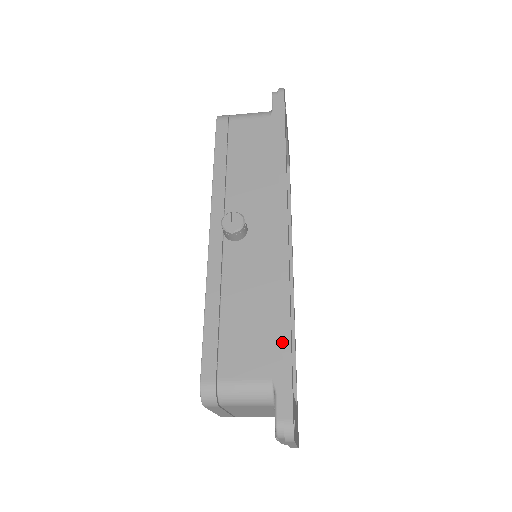
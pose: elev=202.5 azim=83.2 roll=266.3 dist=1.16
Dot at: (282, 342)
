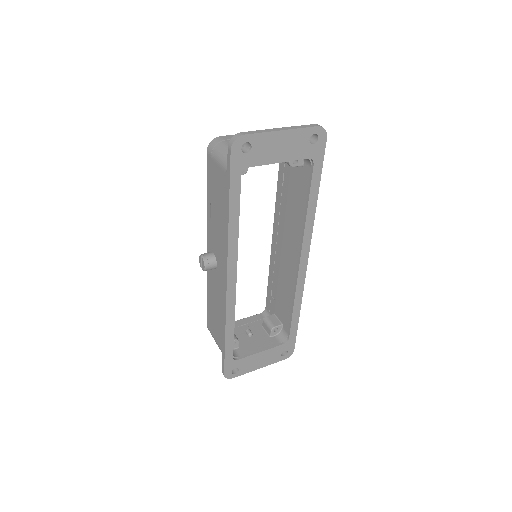
Dot at: (223, 342)
